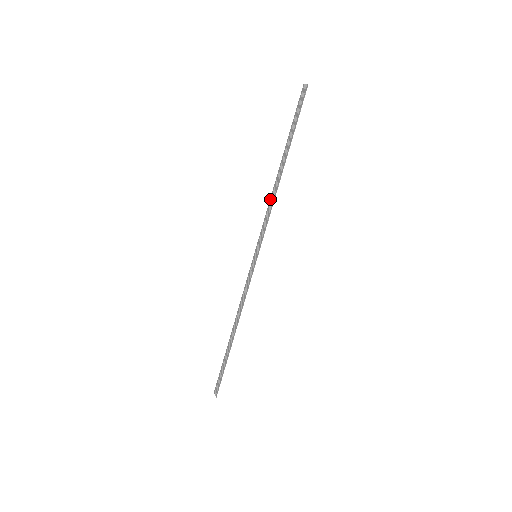
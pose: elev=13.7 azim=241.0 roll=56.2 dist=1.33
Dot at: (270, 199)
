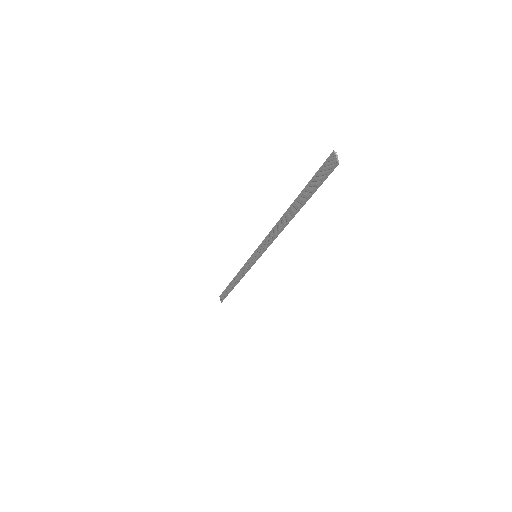
Dot at: (274, 228)
